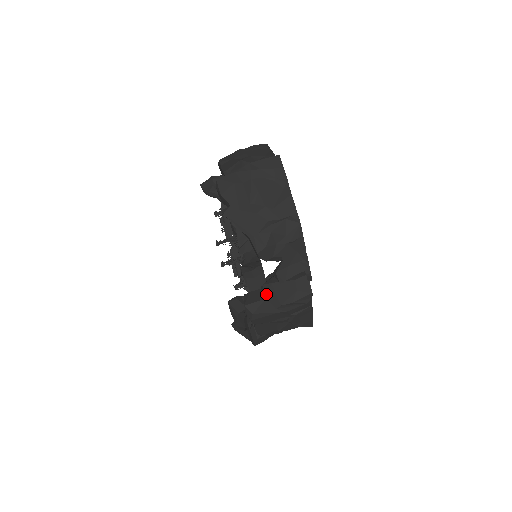
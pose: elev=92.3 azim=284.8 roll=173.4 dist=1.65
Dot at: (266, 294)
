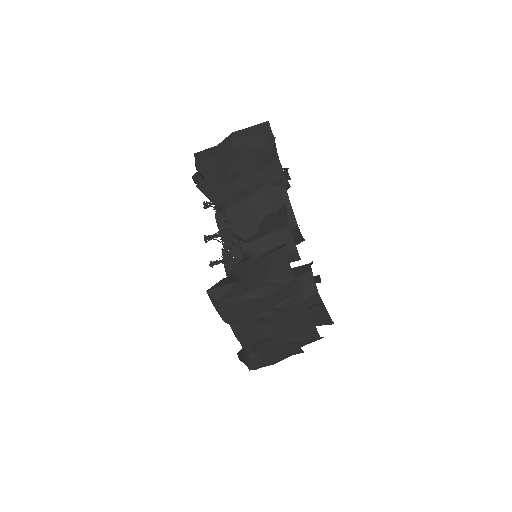
Dot at: (237, 276)
